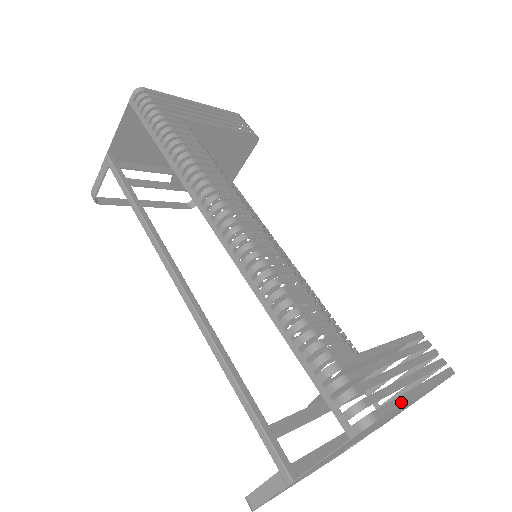
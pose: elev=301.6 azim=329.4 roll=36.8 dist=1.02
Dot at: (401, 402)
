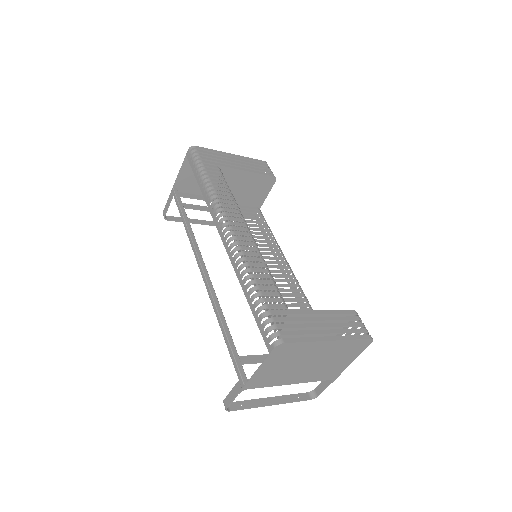
Dot at: (309, 340)
